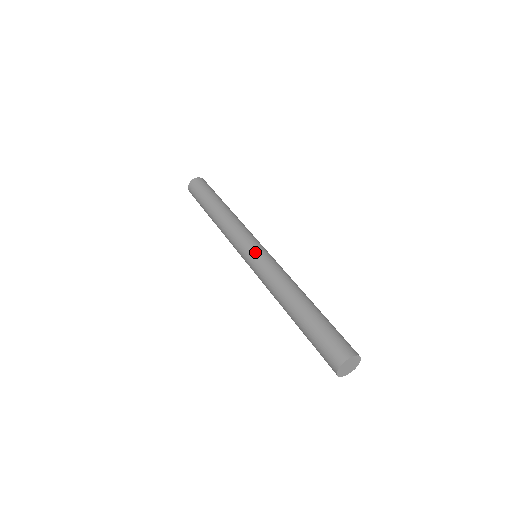
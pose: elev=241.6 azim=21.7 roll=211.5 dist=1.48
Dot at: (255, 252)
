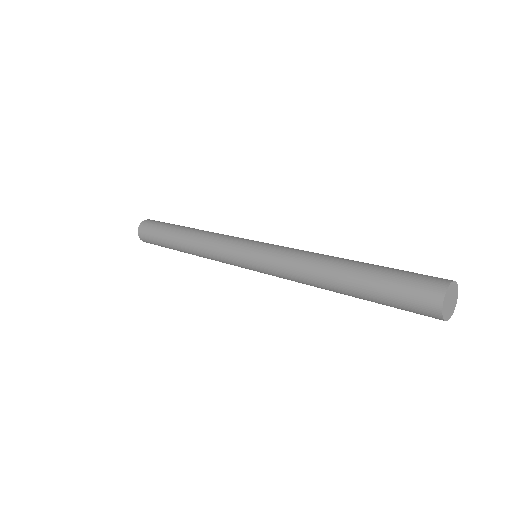
Dot at: (253, 250)
